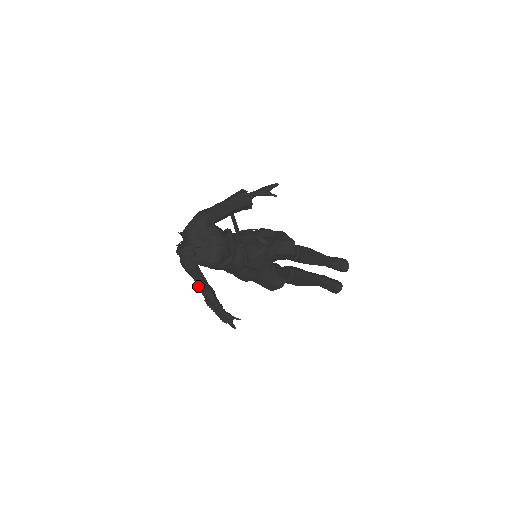
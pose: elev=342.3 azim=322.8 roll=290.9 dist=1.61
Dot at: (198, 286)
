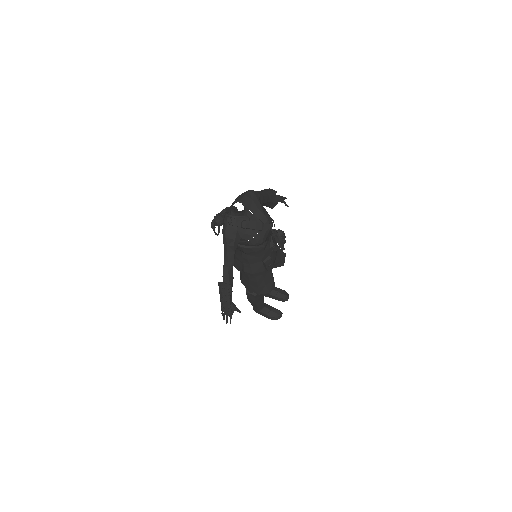
Dot at: (224, 264)
